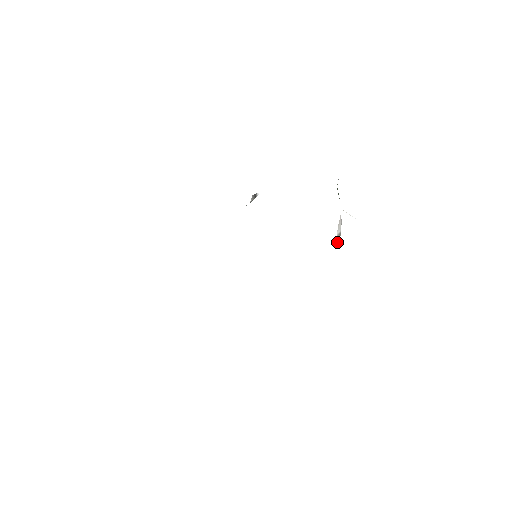
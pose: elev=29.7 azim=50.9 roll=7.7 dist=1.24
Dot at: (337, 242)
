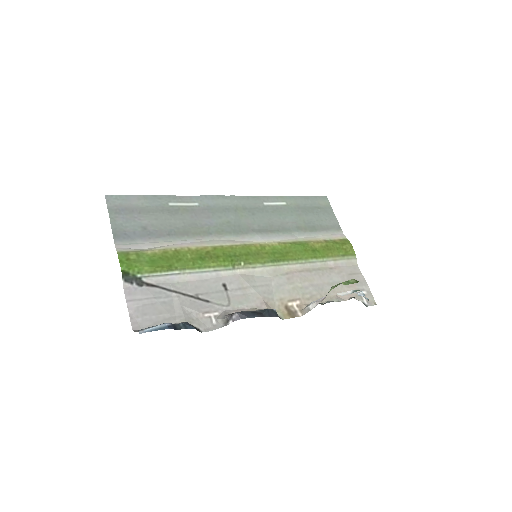
Dot at: (304, 311)
